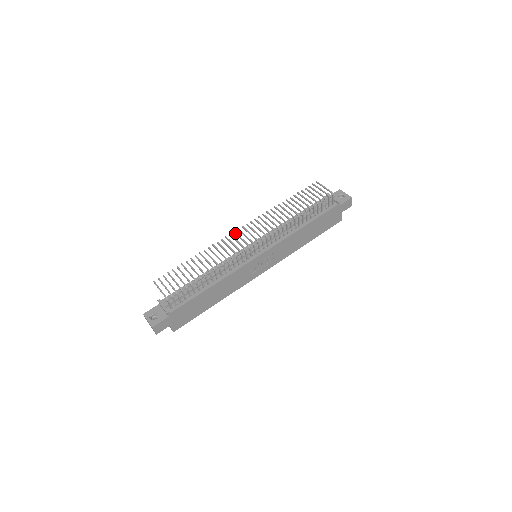
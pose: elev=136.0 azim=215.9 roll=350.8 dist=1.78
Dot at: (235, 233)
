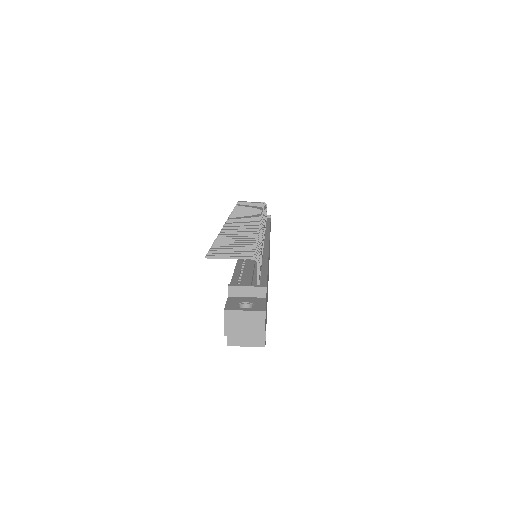
Dot at: (230, 222)
